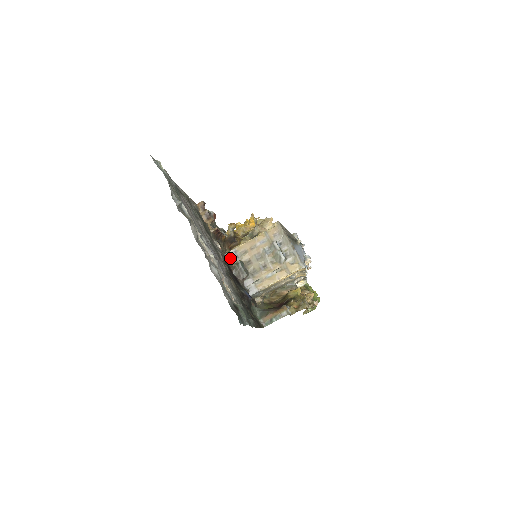
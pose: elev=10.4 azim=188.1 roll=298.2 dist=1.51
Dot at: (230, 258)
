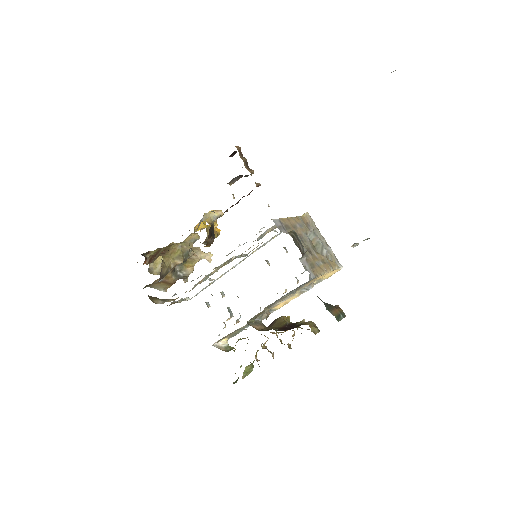
Dot at: (277, 226)
